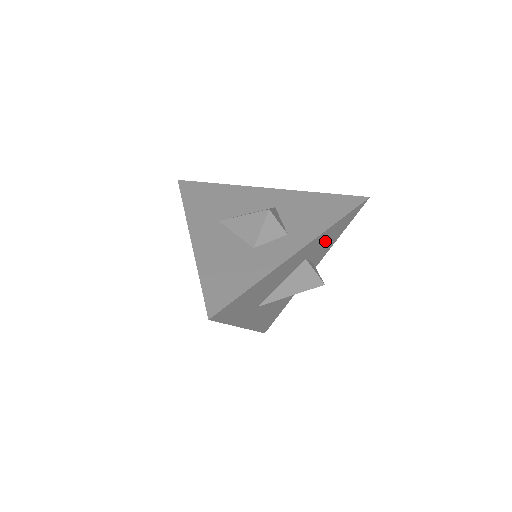
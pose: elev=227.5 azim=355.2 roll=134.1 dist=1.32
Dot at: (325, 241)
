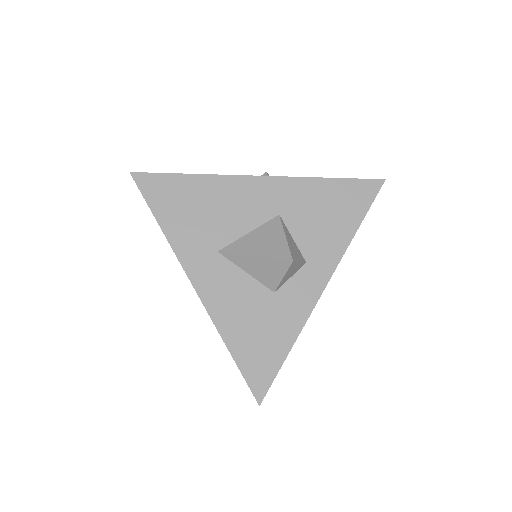
Dot at: occluded
